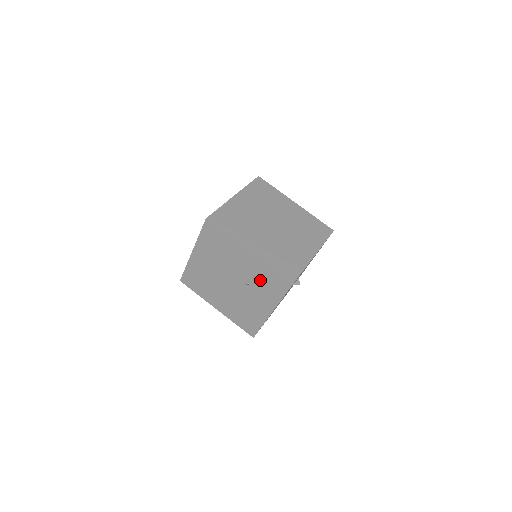
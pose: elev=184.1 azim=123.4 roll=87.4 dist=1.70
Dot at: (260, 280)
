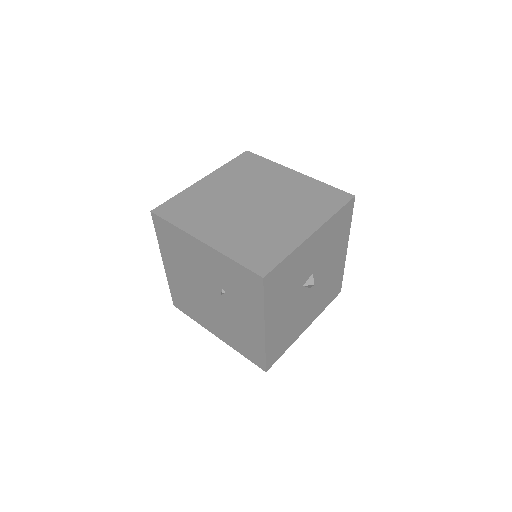
Dot at: (231, 283)
